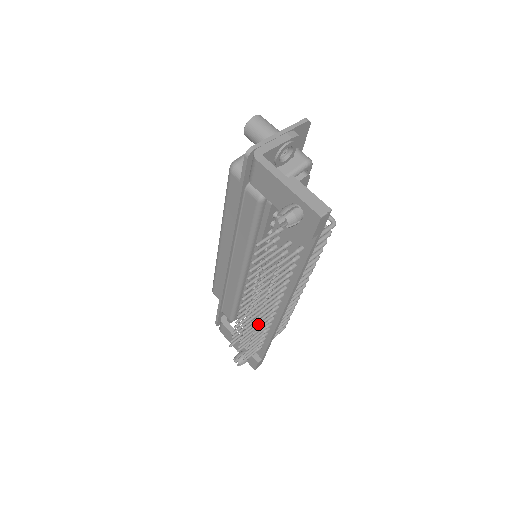
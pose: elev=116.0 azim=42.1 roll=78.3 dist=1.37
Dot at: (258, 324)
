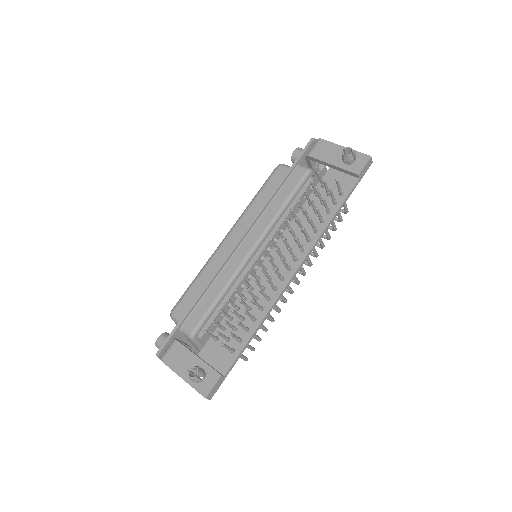
Dot at: (276, 269)
